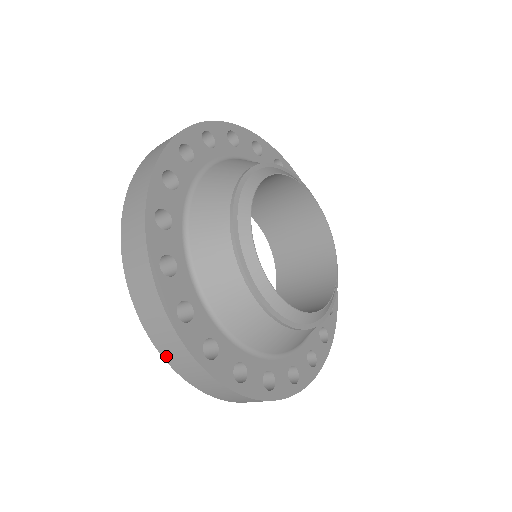
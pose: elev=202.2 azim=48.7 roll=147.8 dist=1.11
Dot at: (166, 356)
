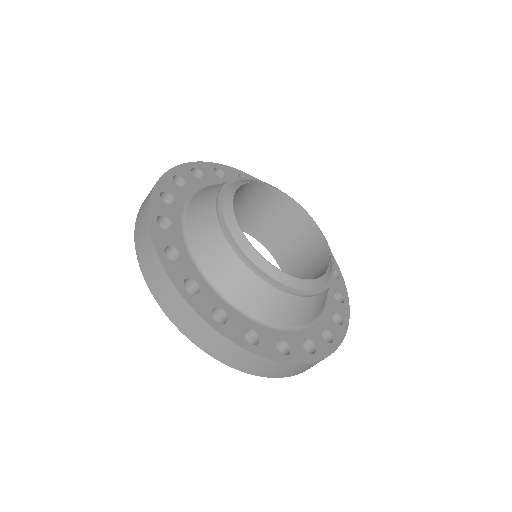
Dot at: (156, 294)
